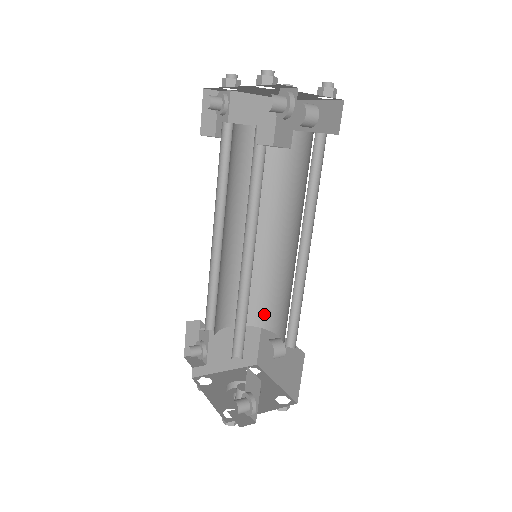
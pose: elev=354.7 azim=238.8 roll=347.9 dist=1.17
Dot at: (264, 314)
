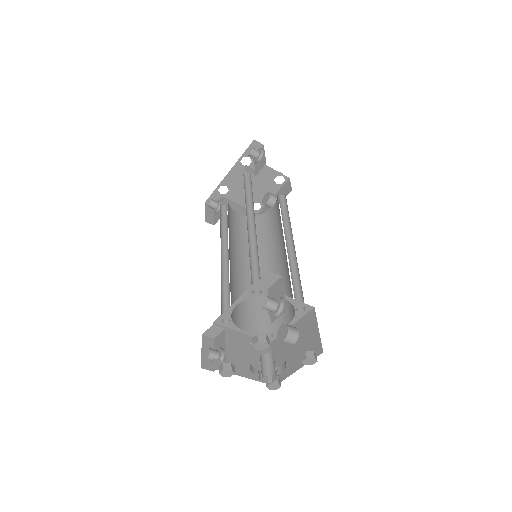
Dot at: occluded
